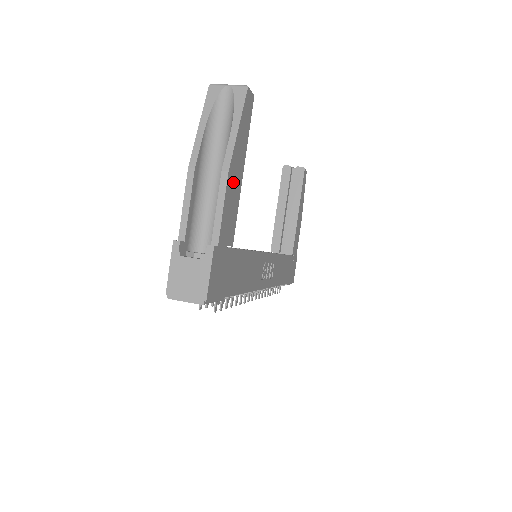
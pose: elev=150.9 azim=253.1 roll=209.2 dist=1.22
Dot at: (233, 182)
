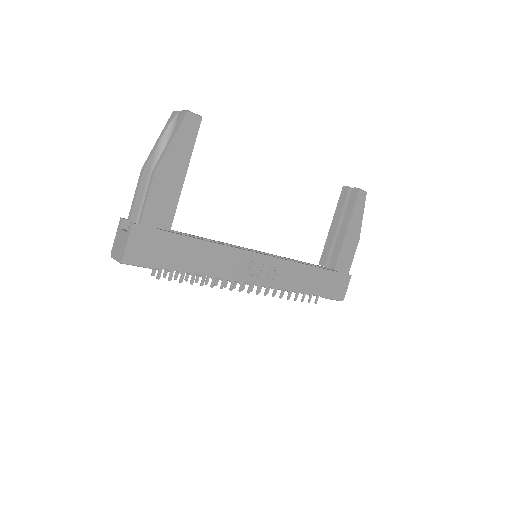
Dot at: (165, 181)
